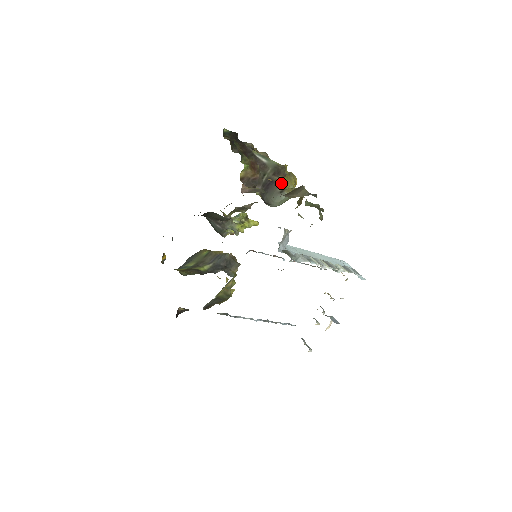
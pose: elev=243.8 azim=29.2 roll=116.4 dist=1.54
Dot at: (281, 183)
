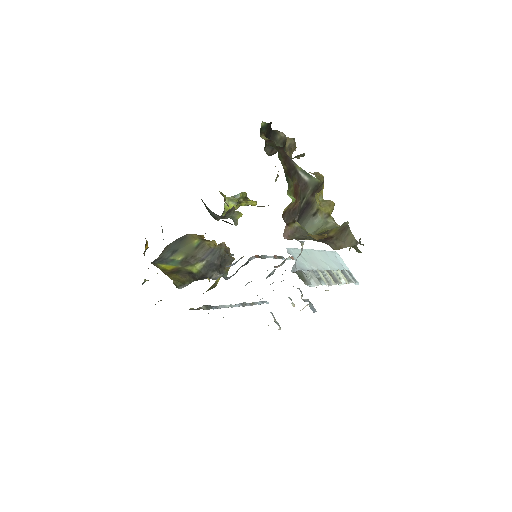
Dot at: (316, 203)
